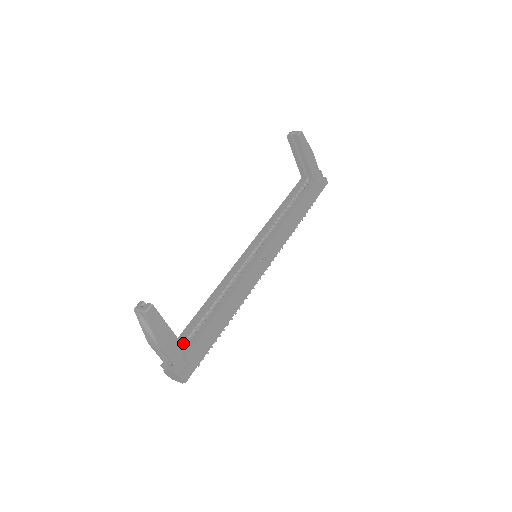
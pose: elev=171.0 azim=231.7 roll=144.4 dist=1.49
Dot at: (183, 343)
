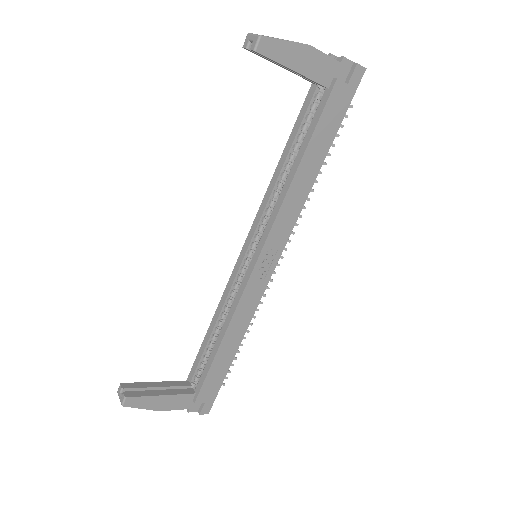
Dot at: (195, 379)
